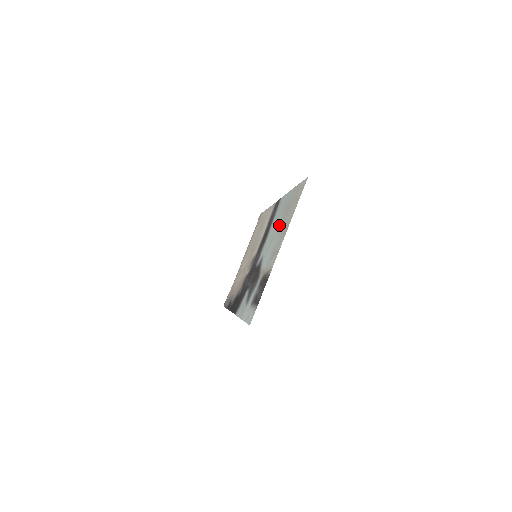
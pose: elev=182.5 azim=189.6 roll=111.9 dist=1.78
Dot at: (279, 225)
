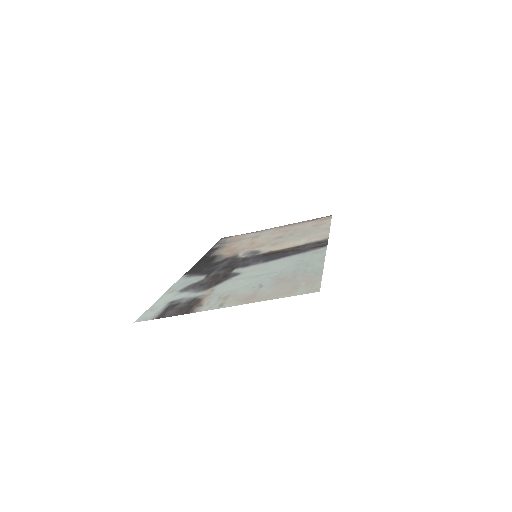
Dot at: (272, 277)
